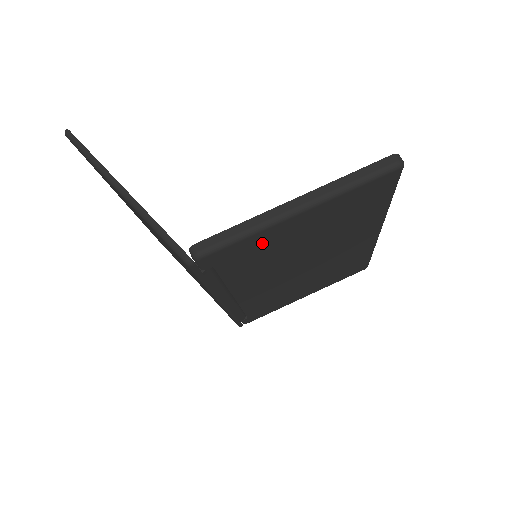
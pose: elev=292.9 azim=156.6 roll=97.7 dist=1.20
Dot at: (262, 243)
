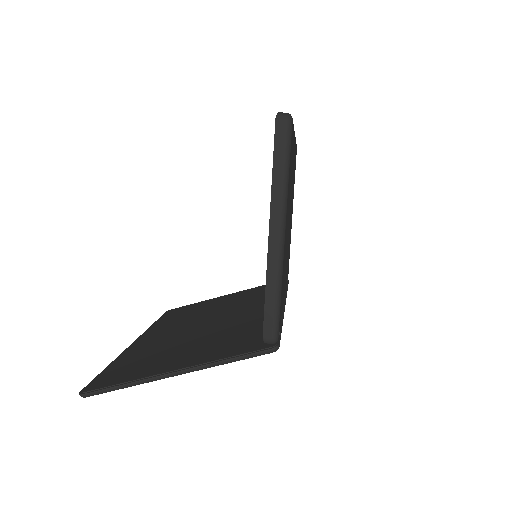
Dot at: (283, 273)
